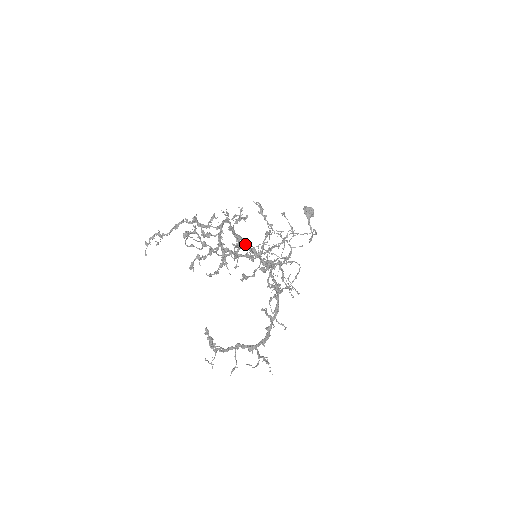
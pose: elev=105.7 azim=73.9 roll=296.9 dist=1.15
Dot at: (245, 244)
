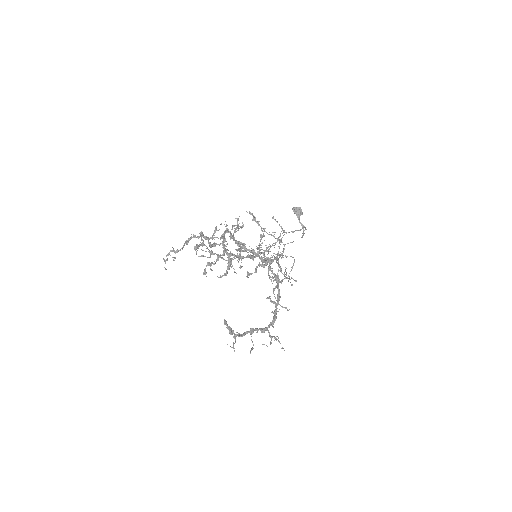
Dot at: (245, 248)
